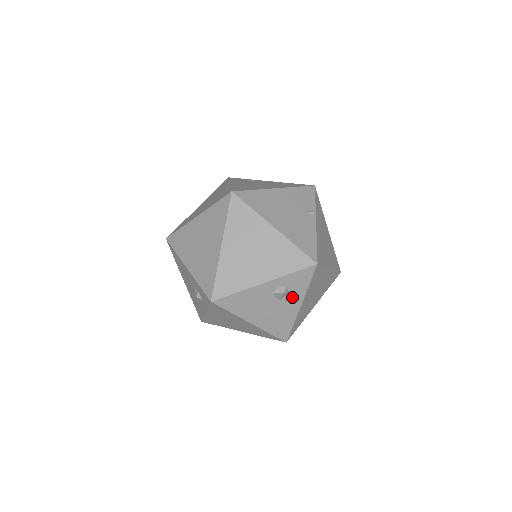
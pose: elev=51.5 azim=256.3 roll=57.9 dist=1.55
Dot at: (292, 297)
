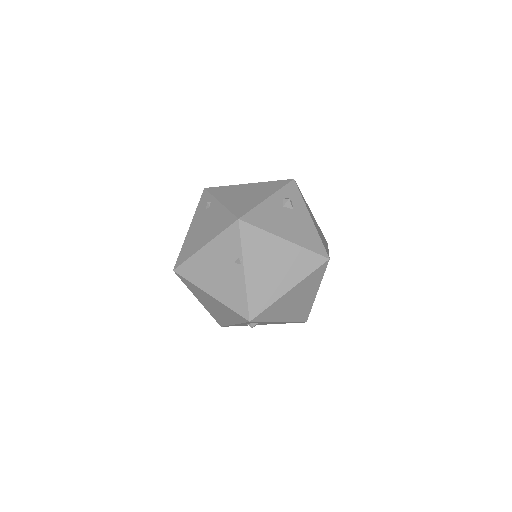
Dot at: occluded
